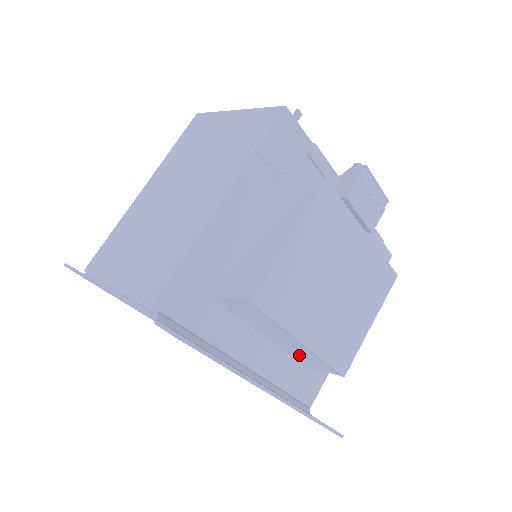
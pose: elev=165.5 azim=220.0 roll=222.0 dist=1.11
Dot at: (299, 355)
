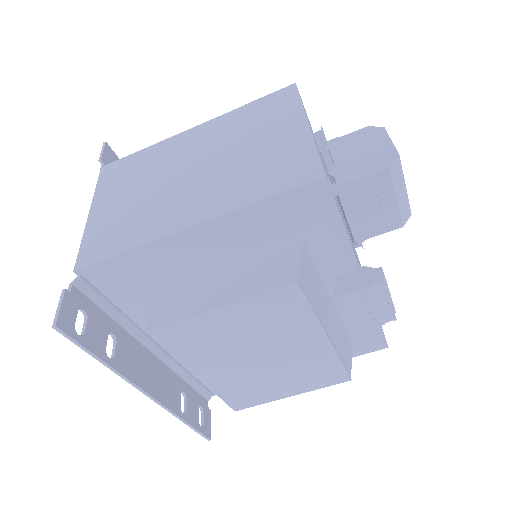
Dot at: occluded
